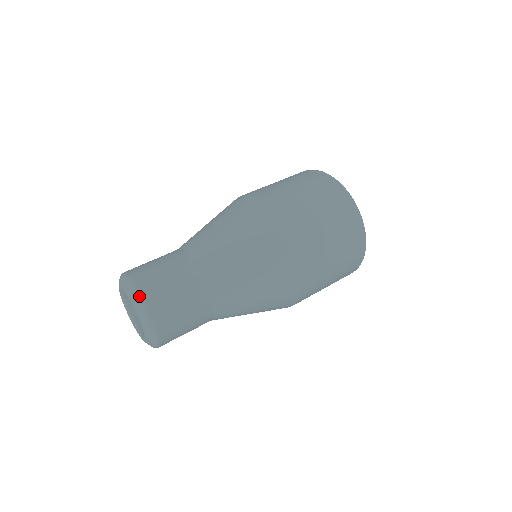
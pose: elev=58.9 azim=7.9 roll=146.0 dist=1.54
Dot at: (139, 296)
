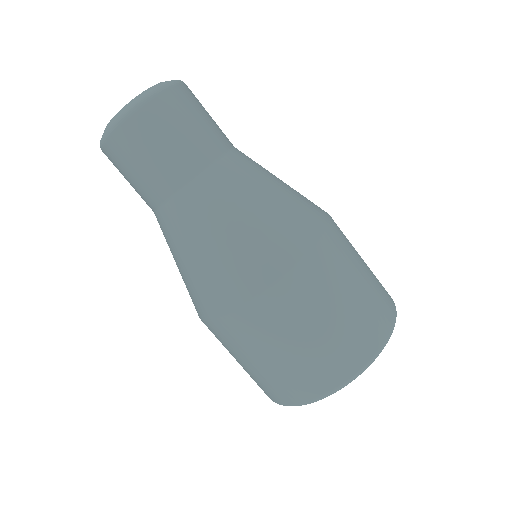
Dot at: (176, 82)
